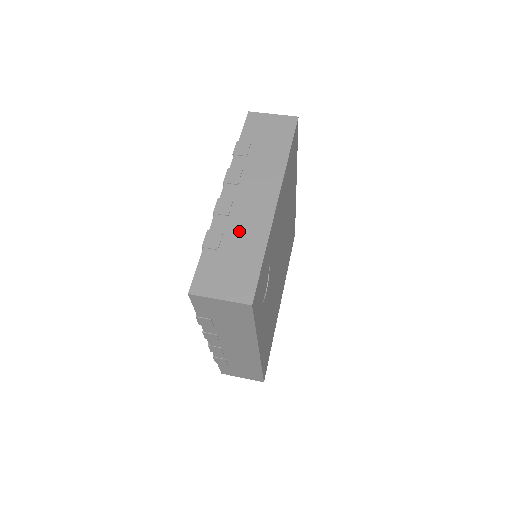
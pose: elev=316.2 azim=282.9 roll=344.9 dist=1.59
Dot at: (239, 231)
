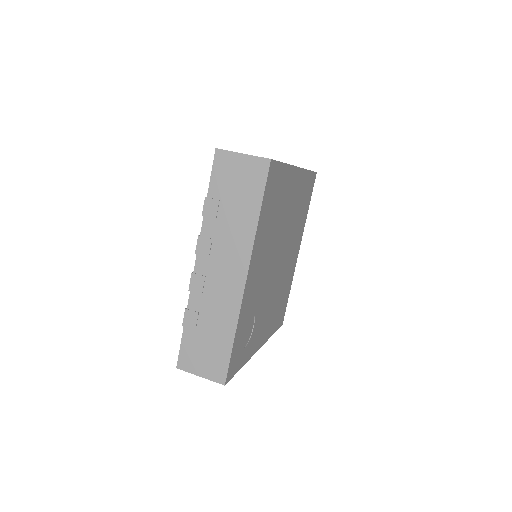
Dot at: (212, 313)
